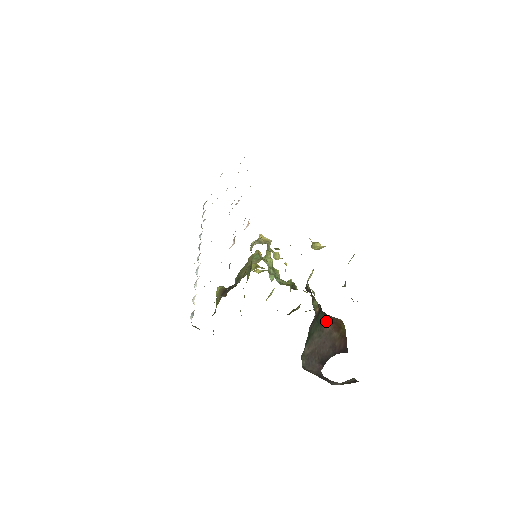
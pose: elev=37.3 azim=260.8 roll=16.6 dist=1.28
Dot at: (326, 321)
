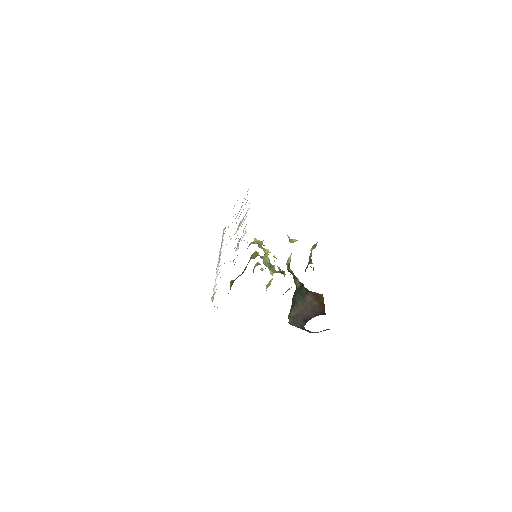
Dot at: (308, 294)
